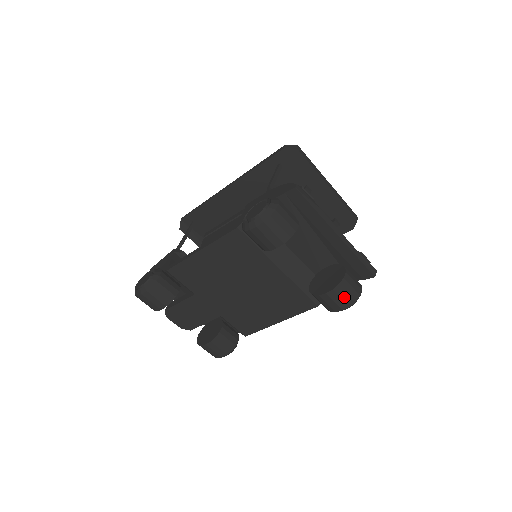
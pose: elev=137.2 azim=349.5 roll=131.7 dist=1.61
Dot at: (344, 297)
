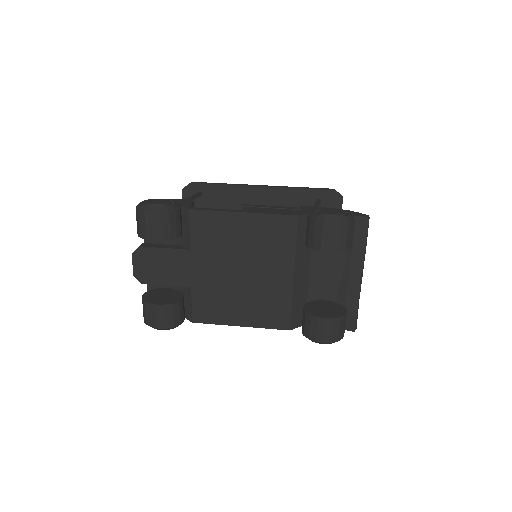
Dot at: (335, 331)
